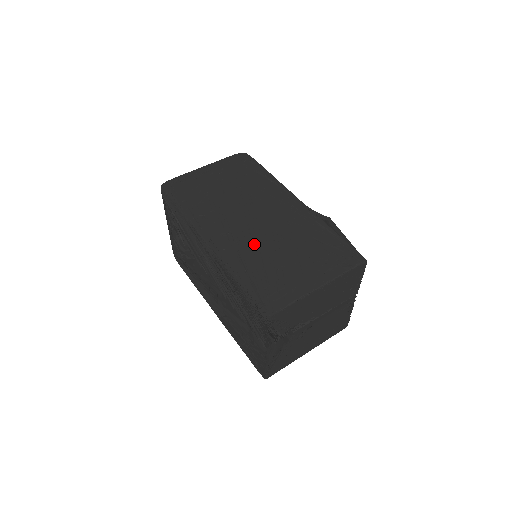
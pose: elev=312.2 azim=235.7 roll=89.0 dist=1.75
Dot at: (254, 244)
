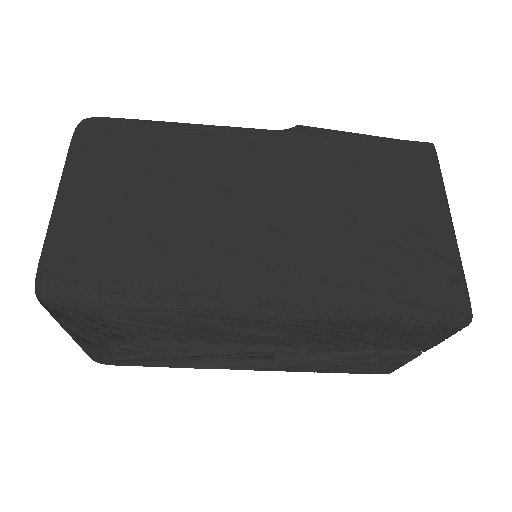
Dot at: (318, 246)
